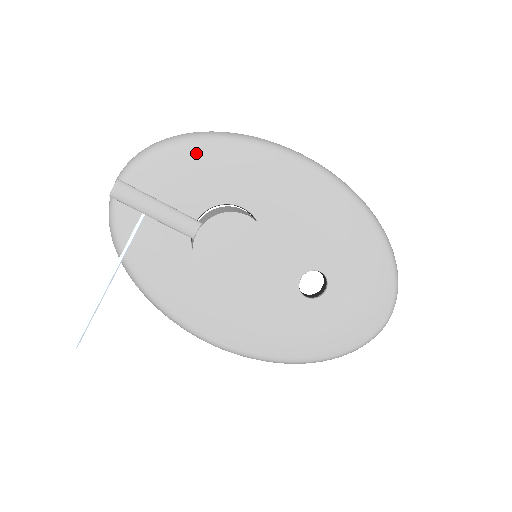
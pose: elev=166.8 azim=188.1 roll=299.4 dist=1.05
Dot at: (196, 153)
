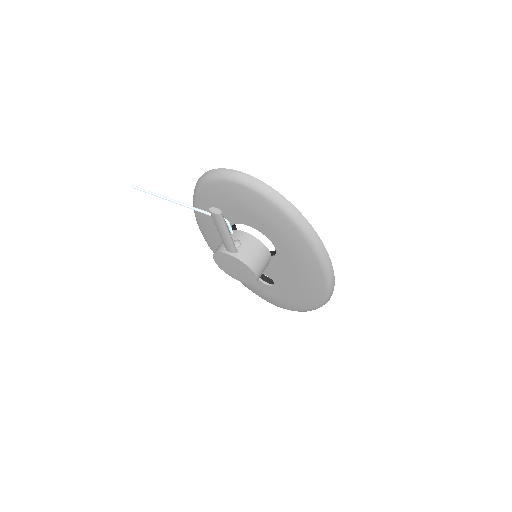
Dot at: (286, 224)
